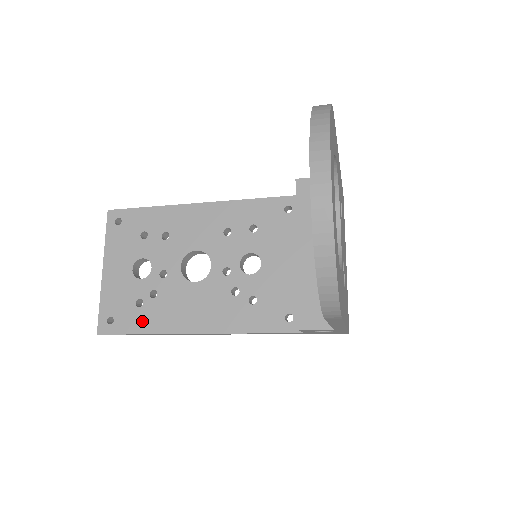
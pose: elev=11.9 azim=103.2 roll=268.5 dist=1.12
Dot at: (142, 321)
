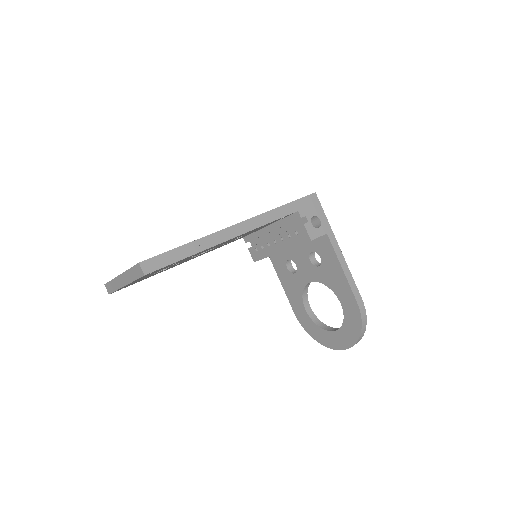
Dot at: occluded
